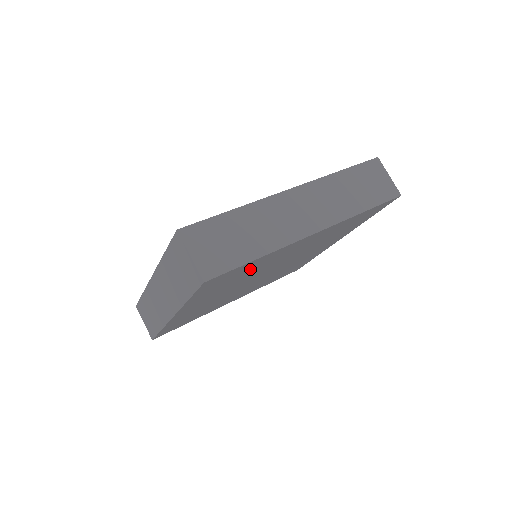
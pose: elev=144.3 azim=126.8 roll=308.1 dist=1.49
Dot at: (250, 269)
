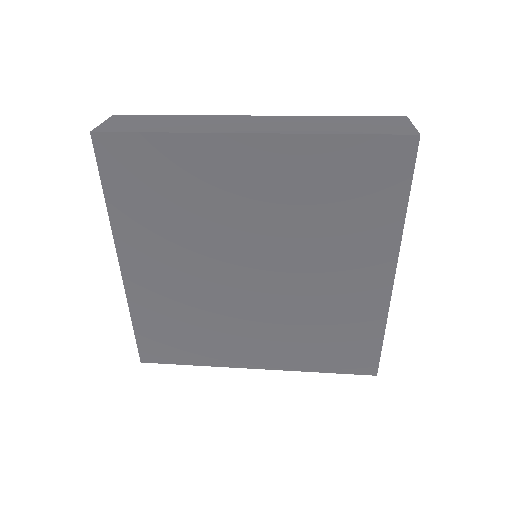
Dot at: (176, 180)
